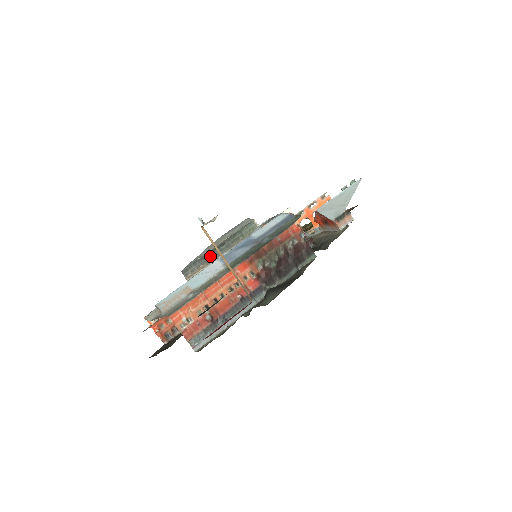
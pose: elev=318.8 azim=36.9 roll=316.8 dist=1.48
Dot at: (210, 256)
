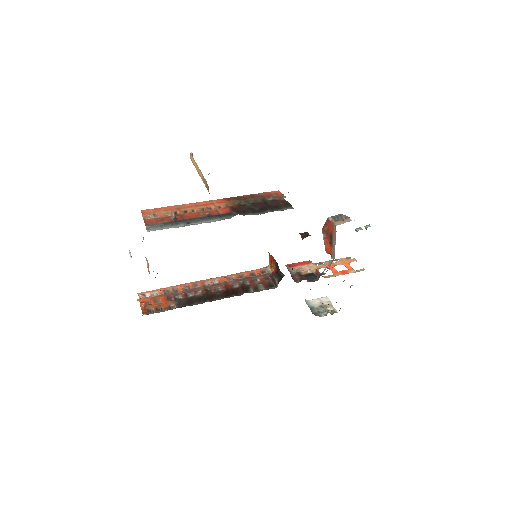
Dot at: occluded
